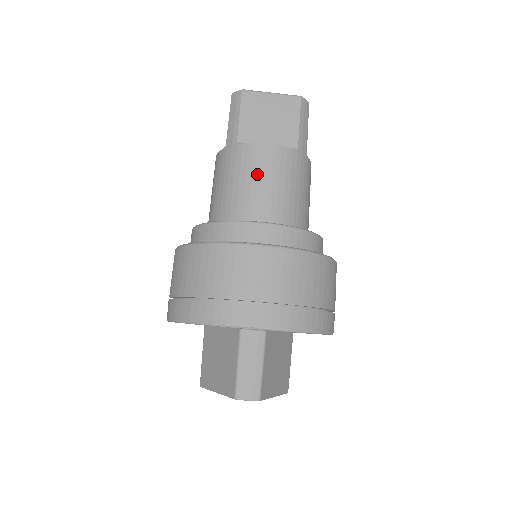
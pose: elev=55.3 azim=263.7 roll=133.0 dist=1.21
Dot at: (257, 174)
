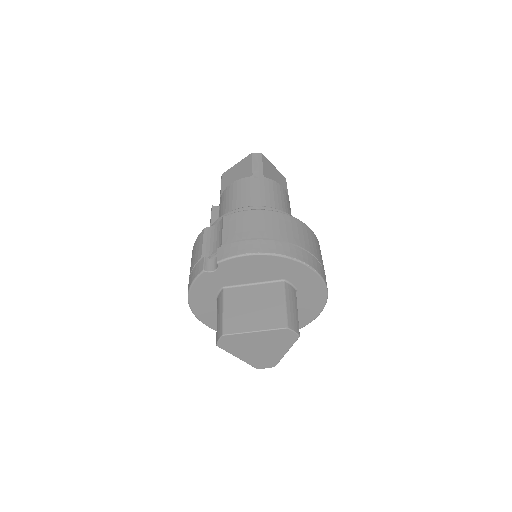
Dot at: (280, 197)
